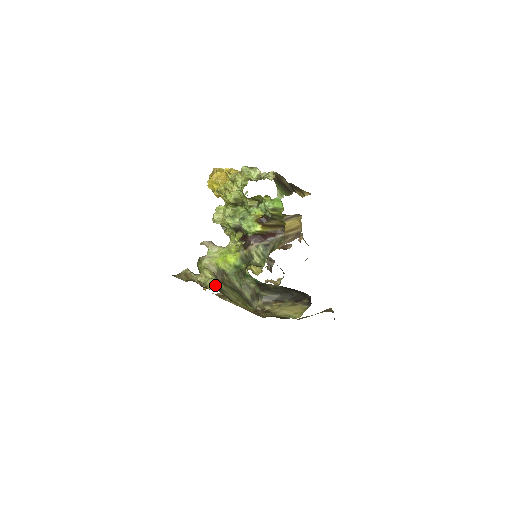
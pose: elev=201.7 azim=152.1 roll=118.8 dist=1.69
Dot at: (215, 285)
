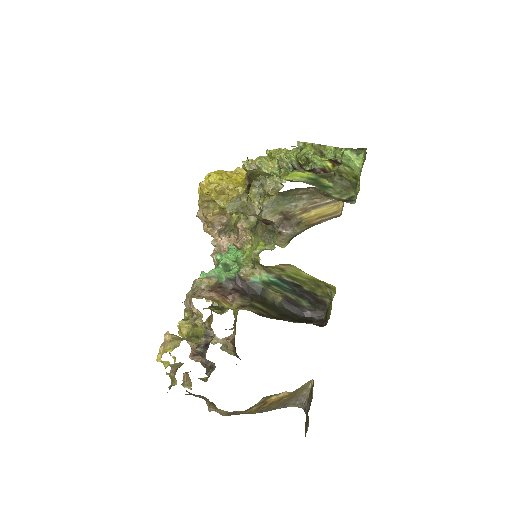
Dot at: occluded
